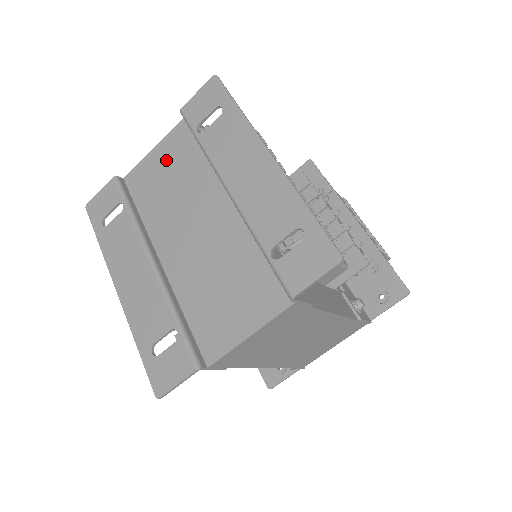
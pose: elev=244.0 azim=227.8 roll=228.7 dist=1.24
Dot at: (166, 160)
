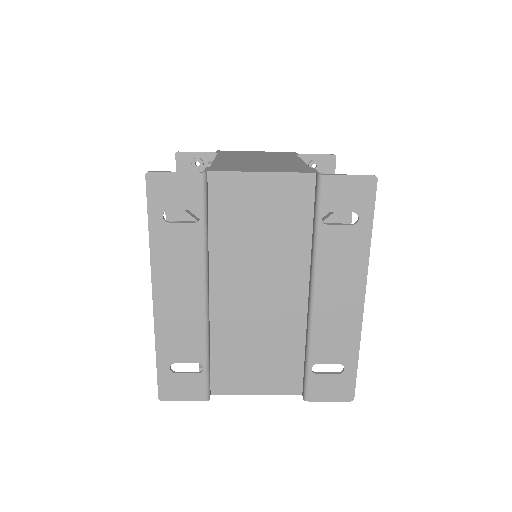
Dot at: (269, 201)
